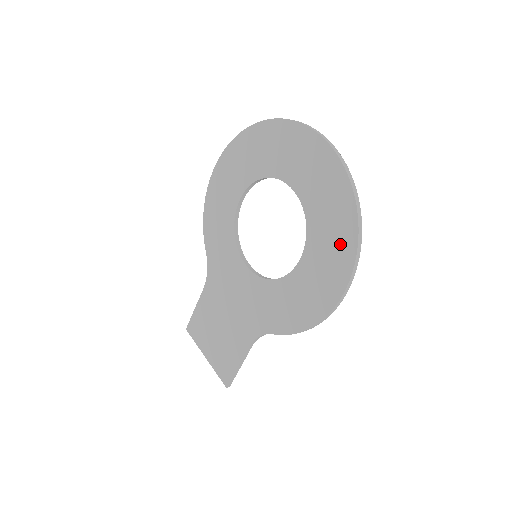
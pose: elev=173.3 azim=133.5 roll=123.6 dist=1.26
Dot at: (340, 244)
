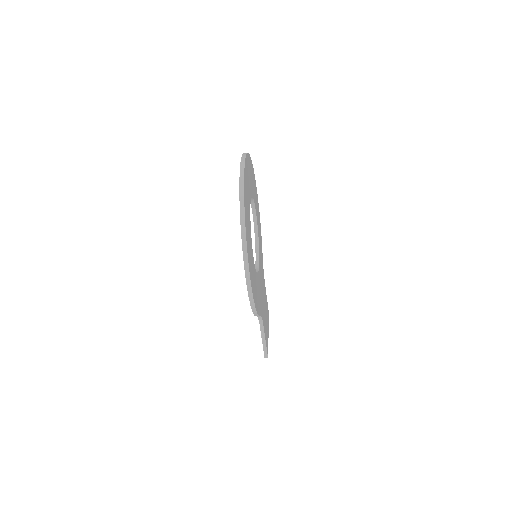
Dot at: occluded
